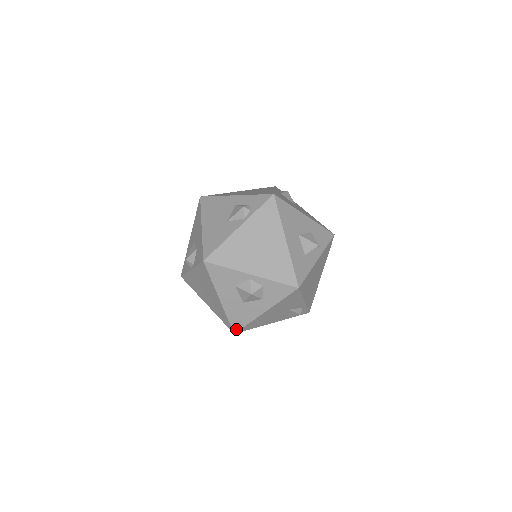
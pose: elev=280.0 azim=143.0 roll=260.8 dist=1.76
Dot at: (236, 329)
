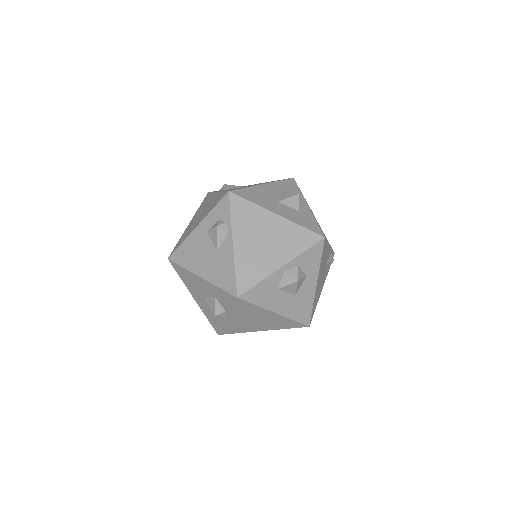
Dot at: (307, 322)
